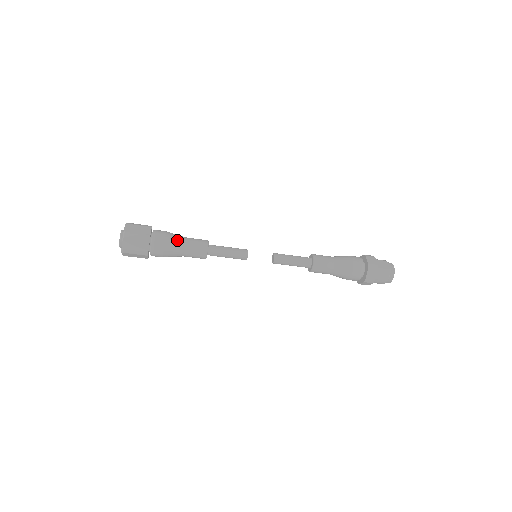
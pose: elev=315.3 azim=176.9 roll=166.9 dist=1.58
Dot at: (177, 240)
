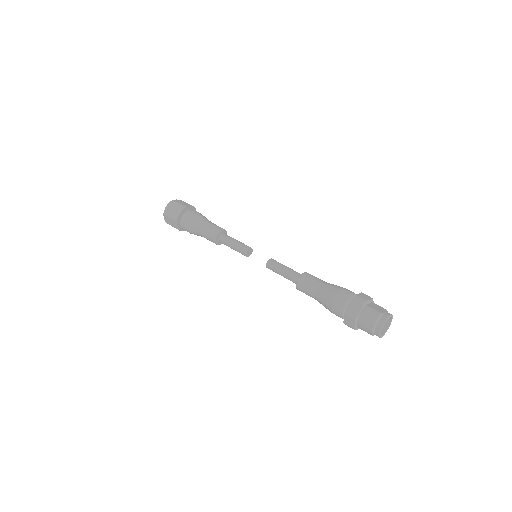
Dot at: (203, 218)
